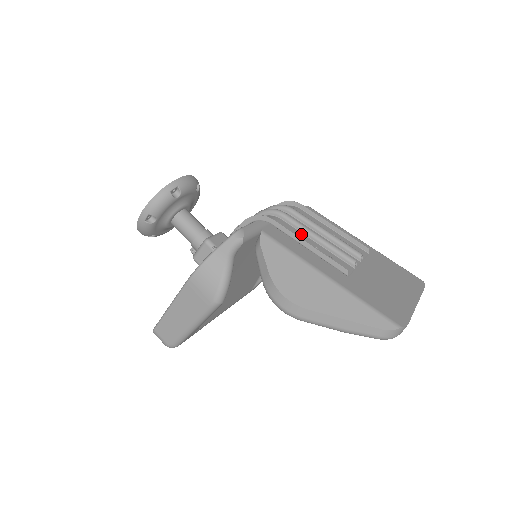
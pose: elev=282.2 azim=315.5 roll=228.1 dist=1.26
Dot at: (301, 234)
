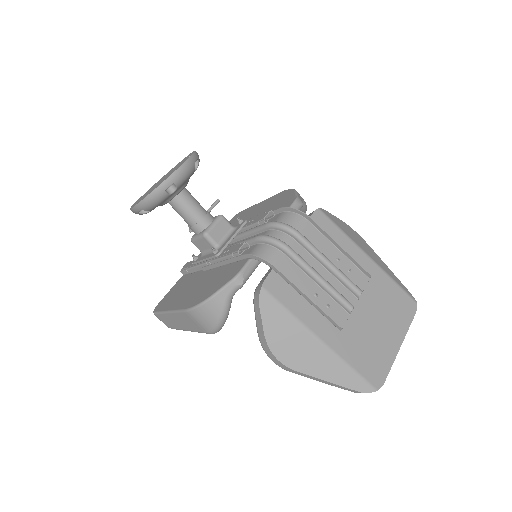
Dot at: (303, 275)
